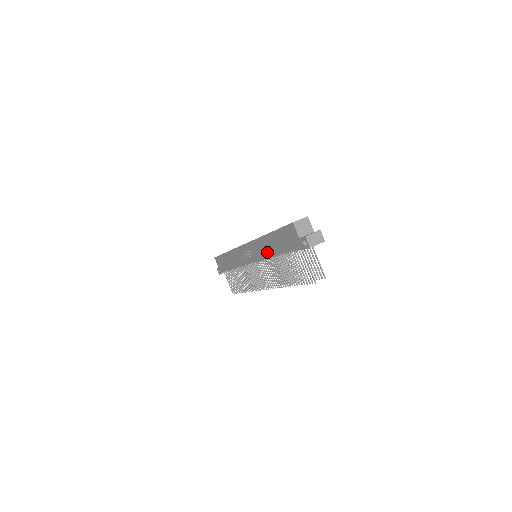
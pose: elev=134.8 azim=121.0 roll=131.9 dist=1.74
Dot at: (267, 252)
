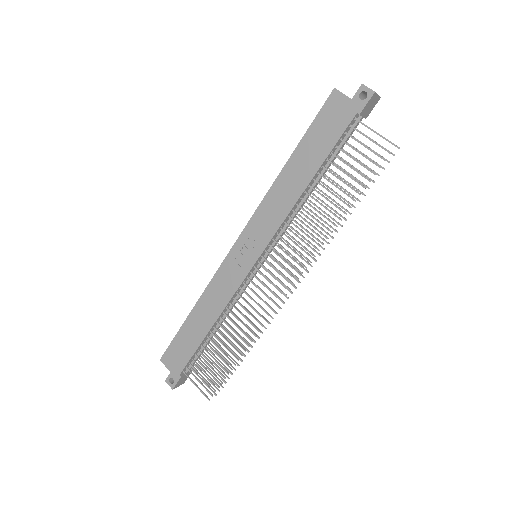
Dot at: (289, 198)
